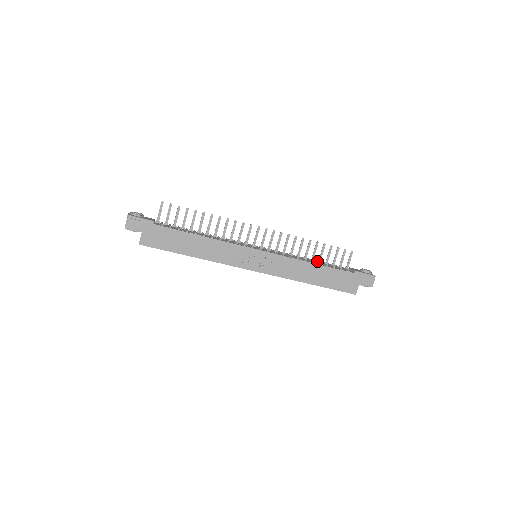
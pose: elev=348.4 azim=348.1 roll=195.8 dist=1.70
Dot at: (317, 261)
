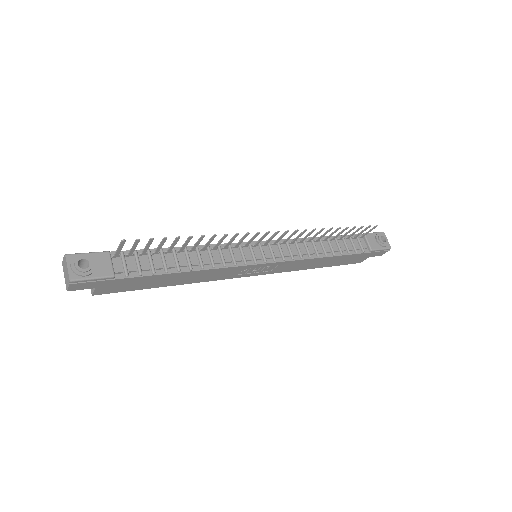
Dot at: (331, 245)
